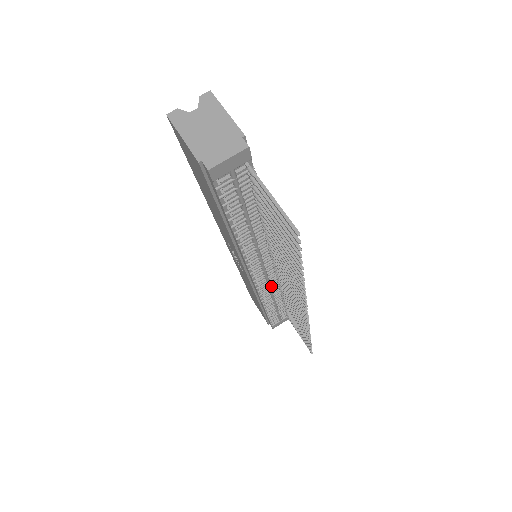
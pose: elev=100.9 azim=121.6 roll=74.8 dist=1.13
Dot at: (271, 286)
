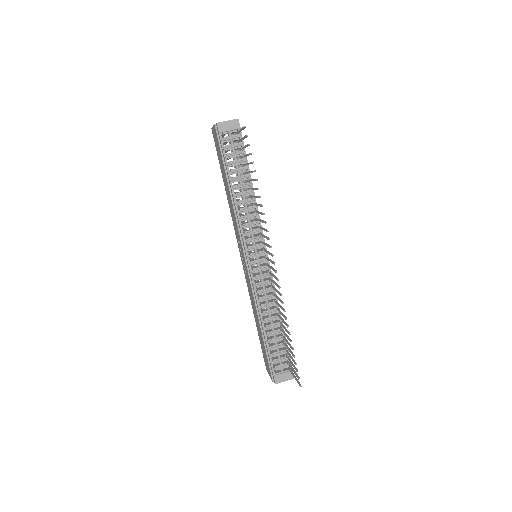
Dot at: (265, 288)
